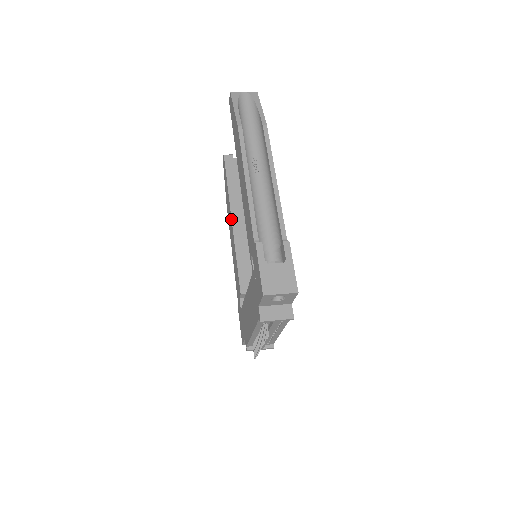
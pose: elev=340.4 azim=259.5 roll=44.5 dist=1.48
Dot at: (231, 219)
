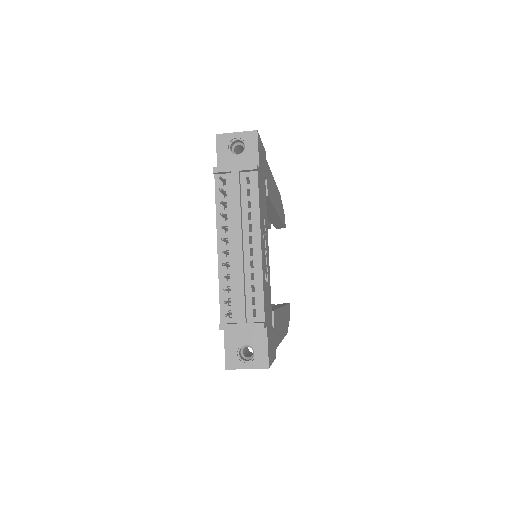
Dot at: occluded
